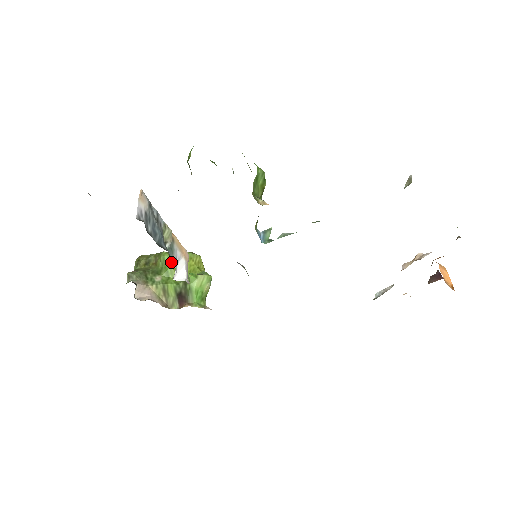
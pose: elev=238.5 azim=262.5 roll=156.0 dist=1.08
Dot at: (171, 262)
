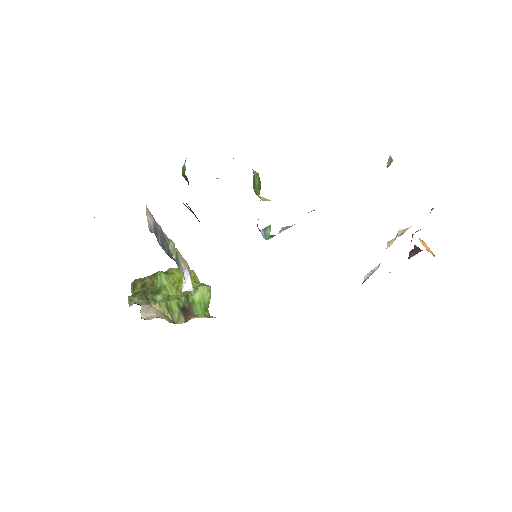
Dot at: (168, 280)
